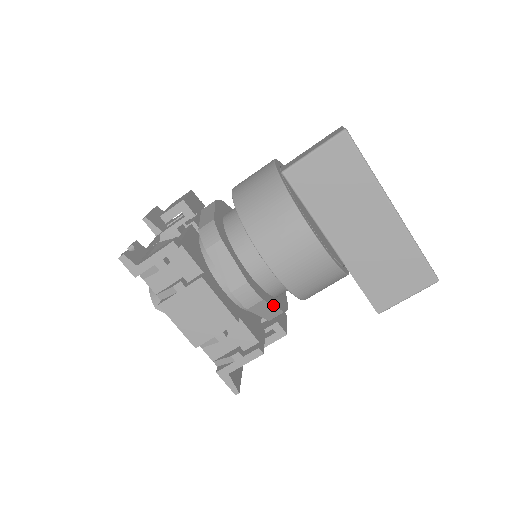
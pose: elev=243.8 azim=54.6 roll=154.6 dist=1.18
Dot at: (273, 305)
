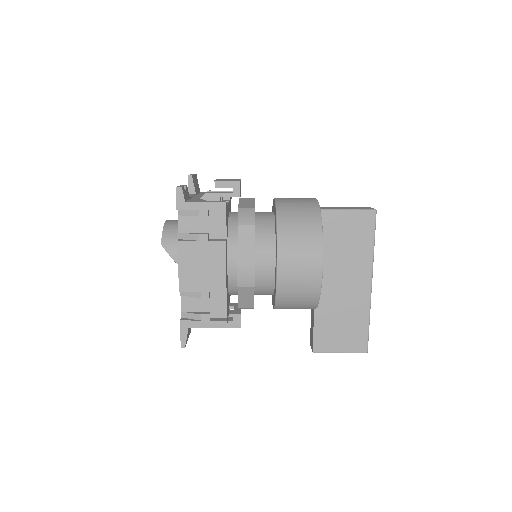
Dot at: occluded
